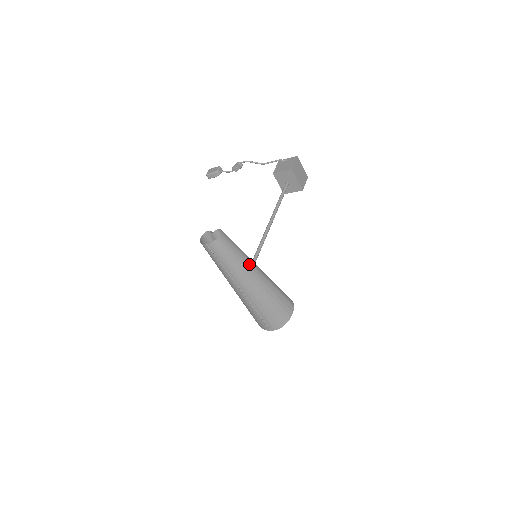
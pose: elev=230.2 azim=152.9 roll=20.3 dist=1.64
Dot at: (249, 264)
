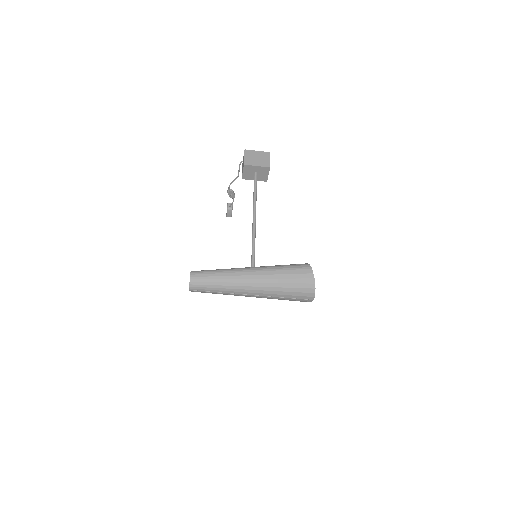
Dot at: (234, 274)
